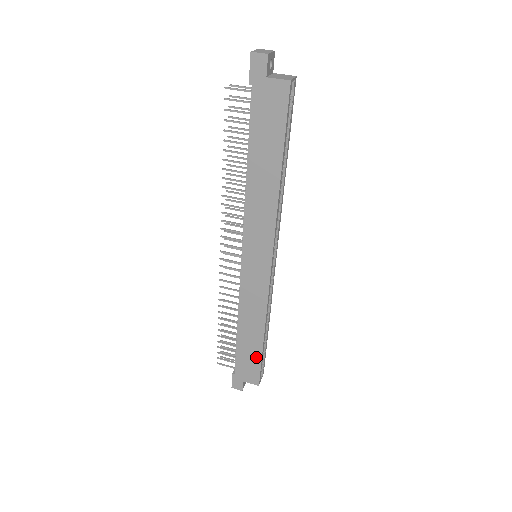
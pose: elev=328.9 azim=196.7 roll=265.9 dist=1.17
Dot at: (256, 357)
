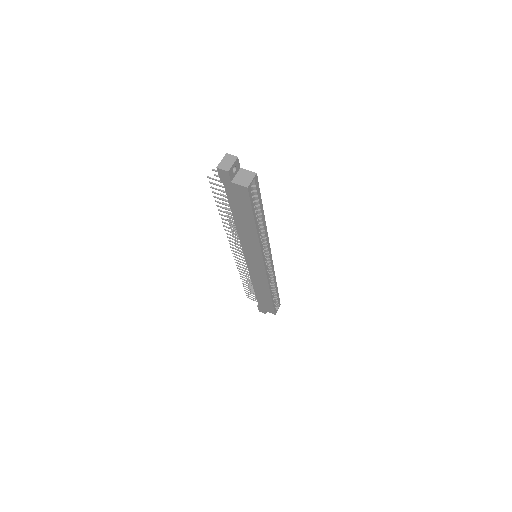
Dot at: (269, 303)
